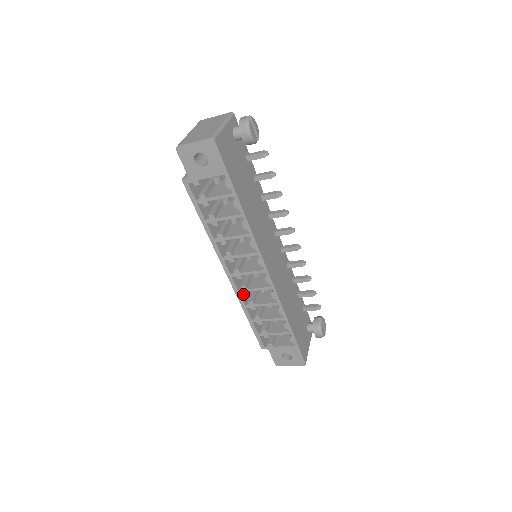
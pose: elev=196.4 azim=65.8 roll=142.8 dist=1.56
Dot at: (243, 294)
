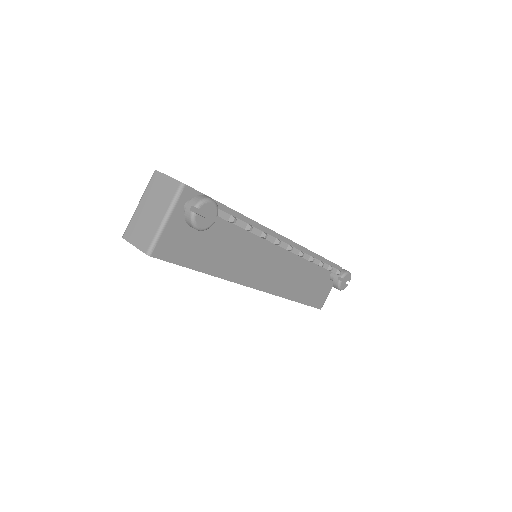
Dot at: occluded
